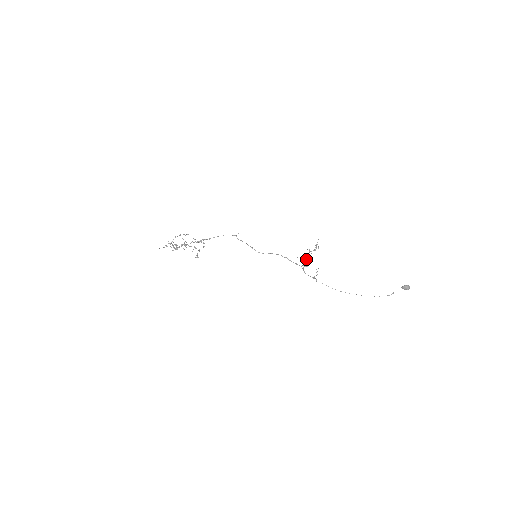
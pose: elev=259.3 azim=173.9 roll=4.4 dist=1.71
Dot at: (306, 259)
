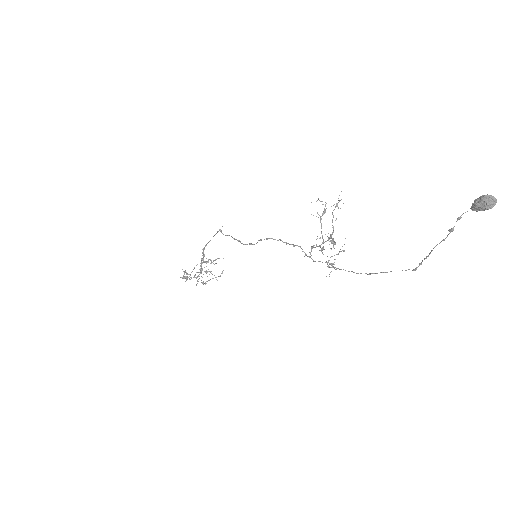
Dot at: (328, 238)
